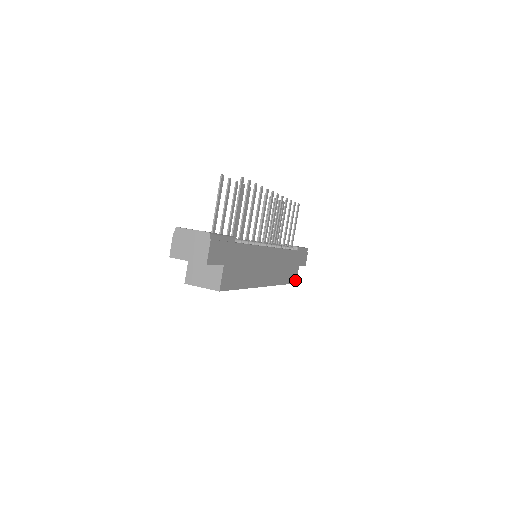
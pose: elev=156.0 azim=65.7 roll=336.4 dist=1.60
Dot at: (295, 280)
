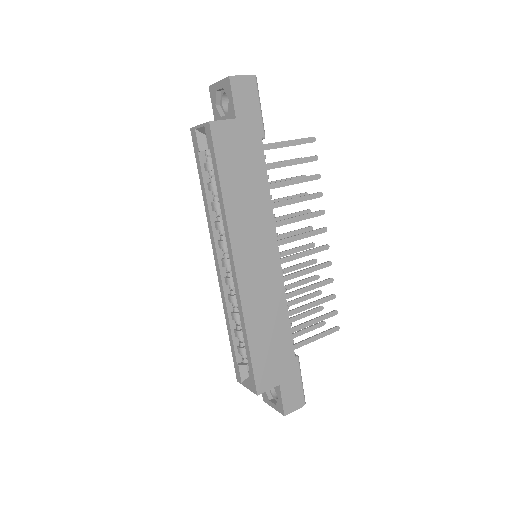
Dot at: (260, 387)
